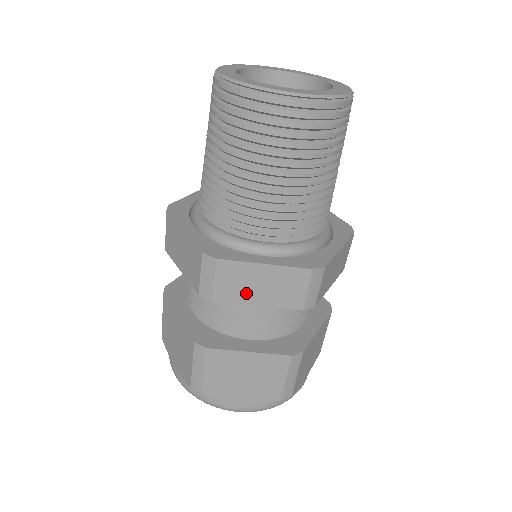
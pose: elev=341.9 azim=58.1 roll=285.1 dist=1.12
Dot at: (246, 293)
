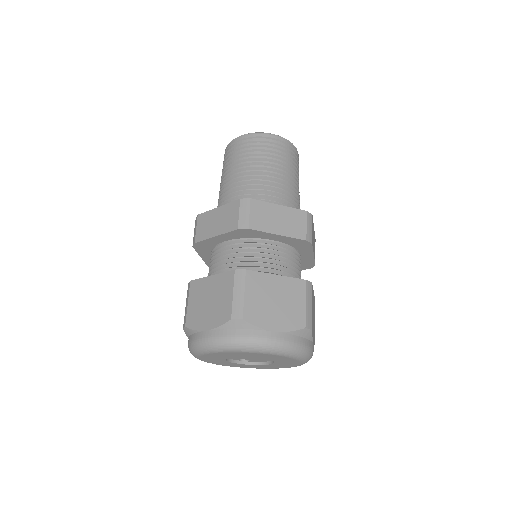
Dot at: (210, 230)
